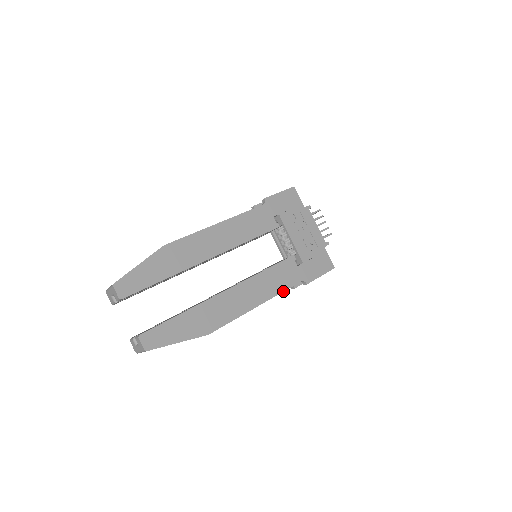
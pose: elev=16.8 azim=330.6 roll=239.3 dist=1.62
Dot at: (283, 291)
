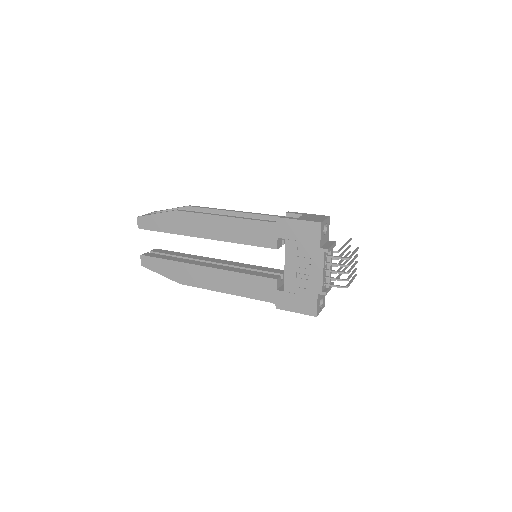
Dot at: (251, 298)
